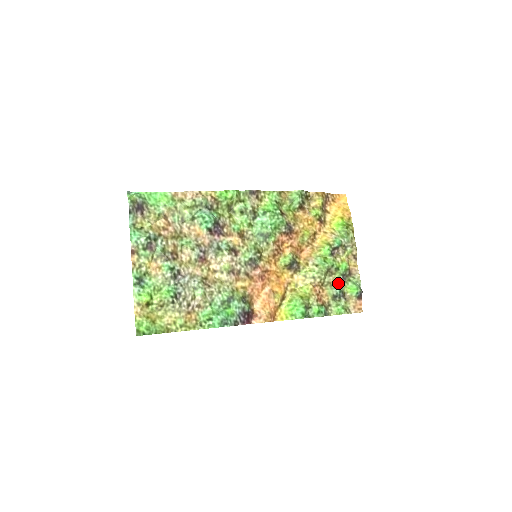
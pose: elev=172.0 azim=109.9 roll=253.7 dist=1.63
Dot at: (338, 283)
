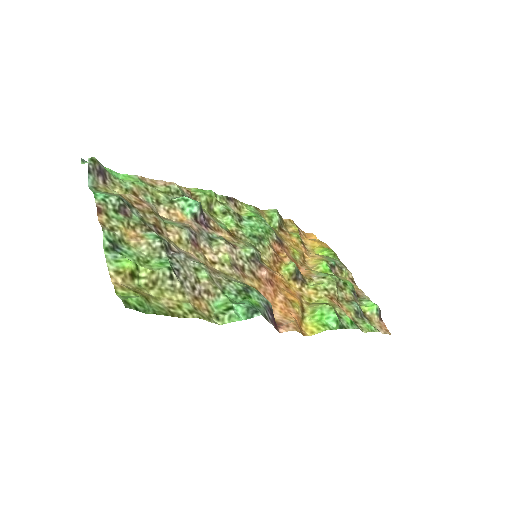
Dot at: (352, 300)
